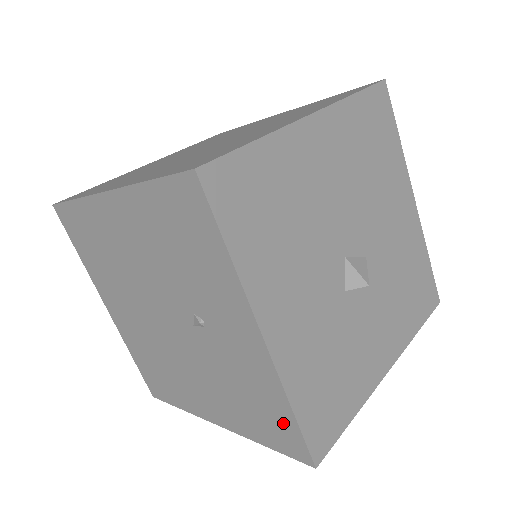
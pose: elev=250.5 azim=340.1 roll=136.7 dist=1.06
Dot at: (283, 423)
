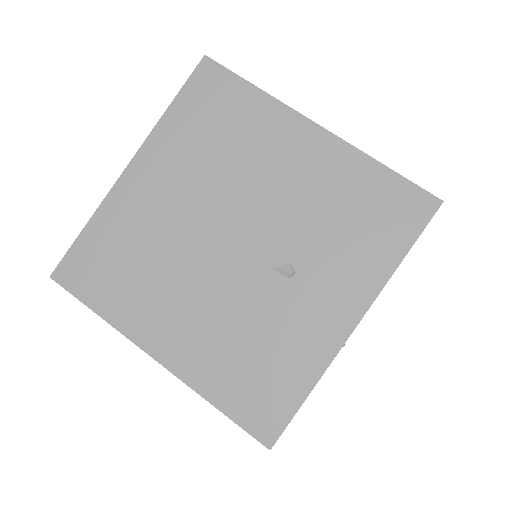
Dot at: (281, 396)
